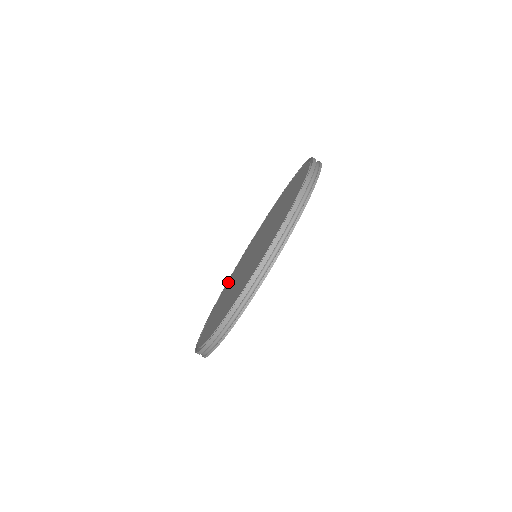
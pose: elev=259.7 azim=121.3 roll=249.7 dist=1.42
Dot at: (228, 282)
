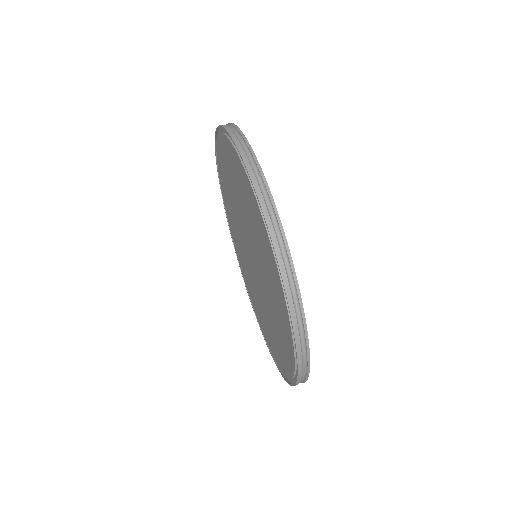
Dot at: (269, 342)
